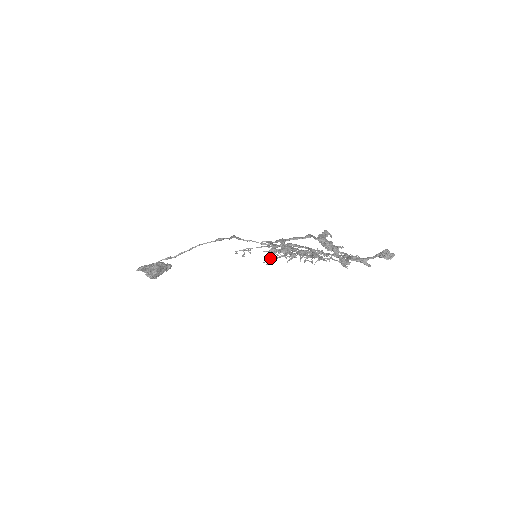
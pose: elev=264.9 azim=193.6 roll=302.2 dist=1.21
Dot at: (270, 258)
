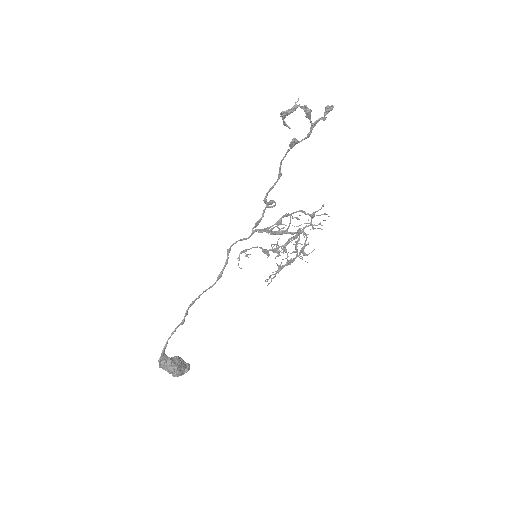
Dot at: occluded
